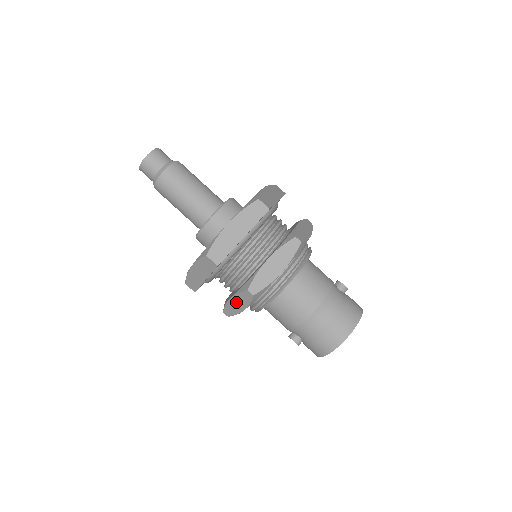
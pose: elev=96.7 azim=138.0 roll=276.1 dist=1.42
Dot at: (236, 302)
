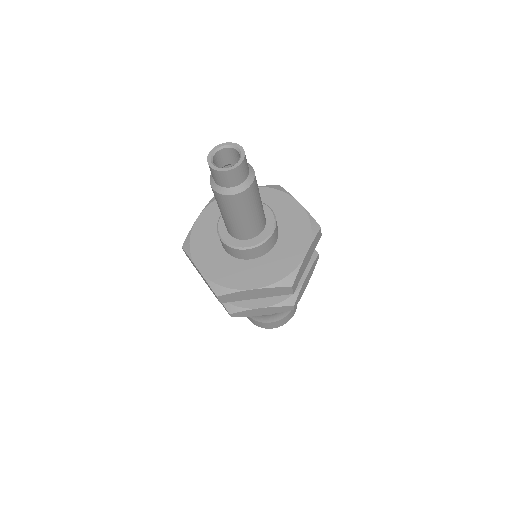
Dot at: occluded
